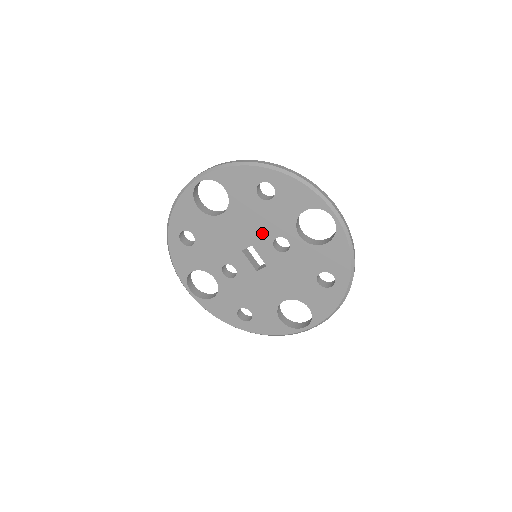
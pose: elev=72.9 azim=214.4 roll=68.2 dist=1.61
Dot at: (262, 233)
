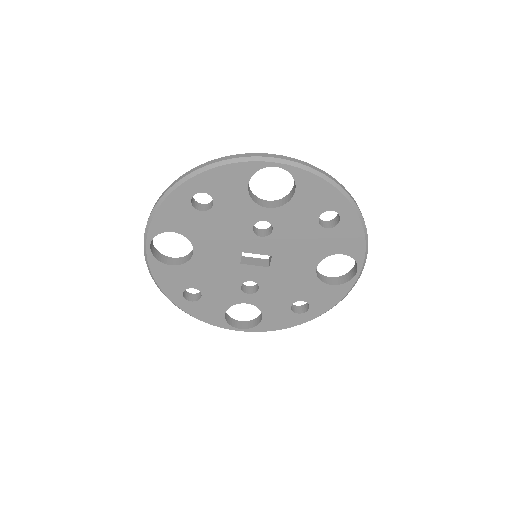
Dot at: (238, 235)
